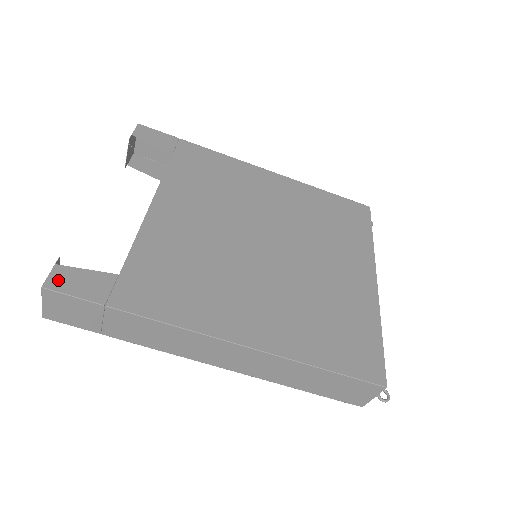
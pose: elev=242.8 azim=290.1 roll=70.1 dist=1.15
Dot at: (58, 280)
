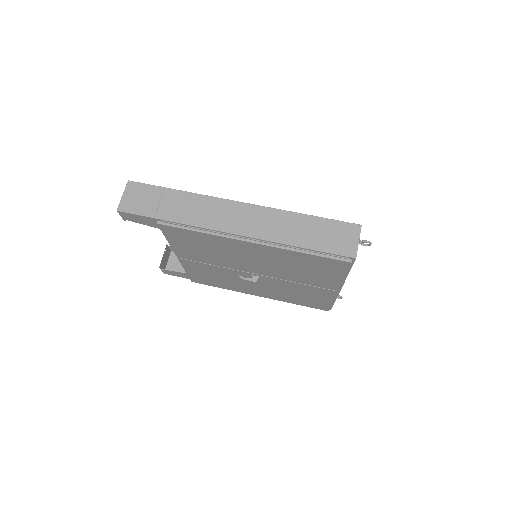
Dot at: occluded
